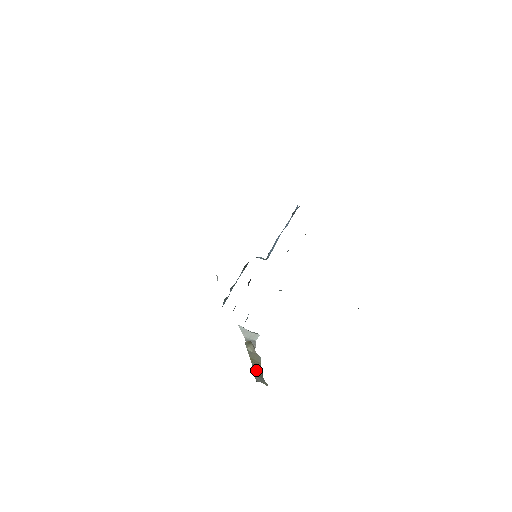
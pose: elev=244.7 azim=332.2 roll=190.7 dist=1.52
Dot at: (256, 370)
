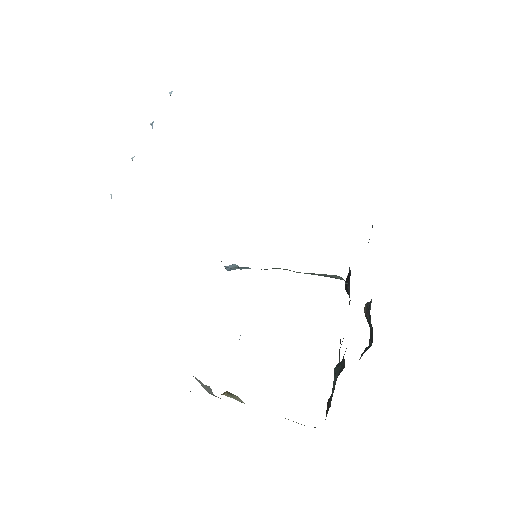
Dot at: occluded
